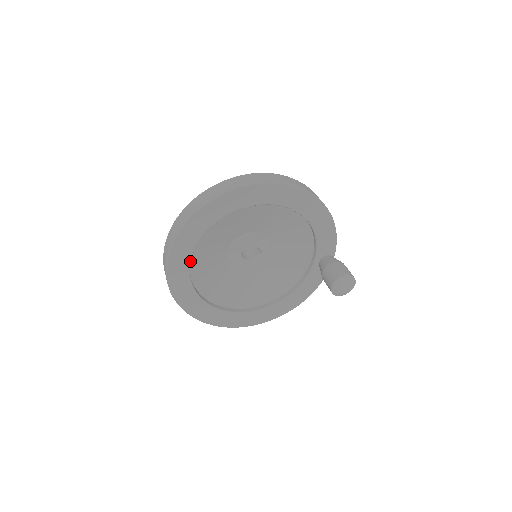
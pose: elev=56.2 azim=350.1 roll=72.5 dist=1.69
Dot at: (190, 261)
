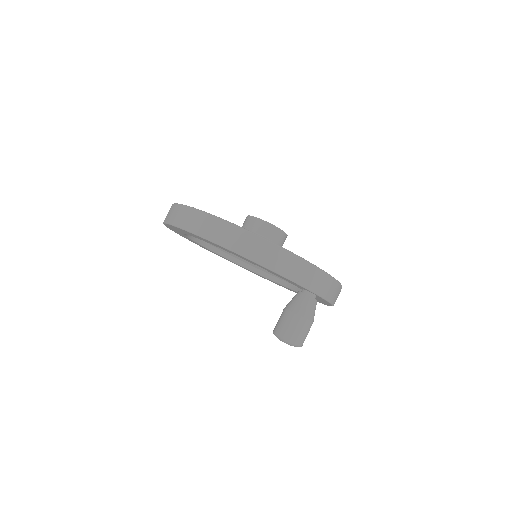
Dot at: (204, 246)
